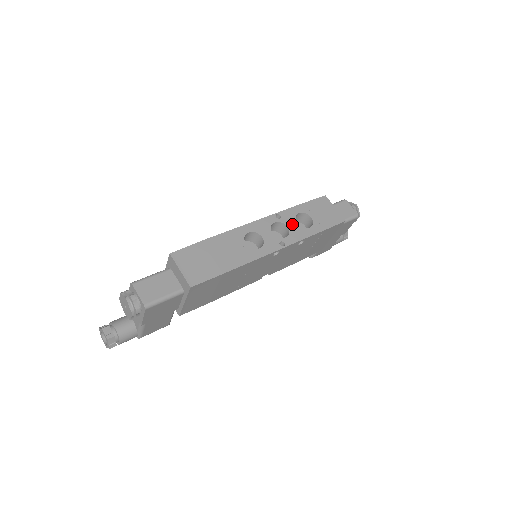
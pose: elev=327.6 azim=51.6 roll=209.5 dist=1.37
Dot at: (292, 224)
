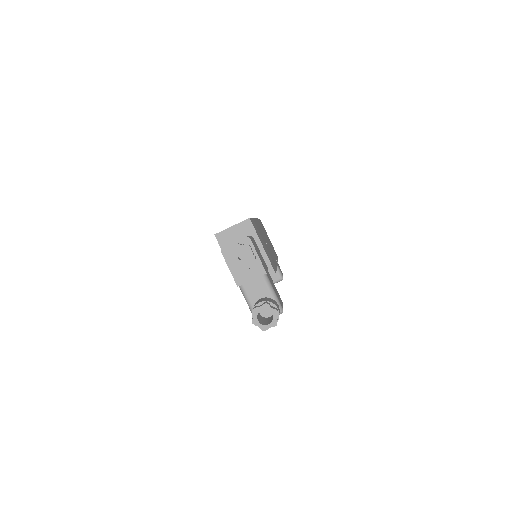
Dot at: occluded
